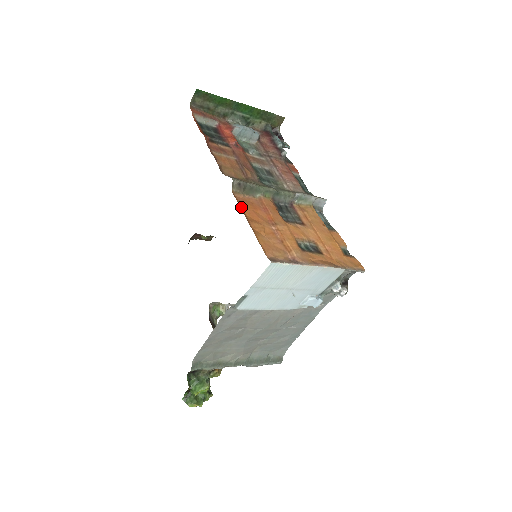
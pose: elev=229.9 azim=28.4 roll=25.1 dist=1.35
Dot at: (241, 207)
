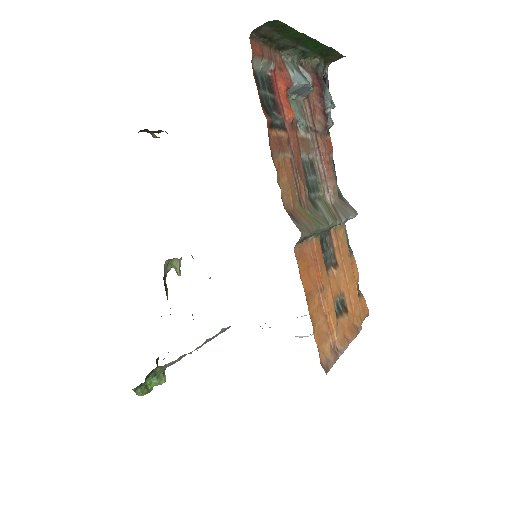
Dot at: (300, 276)
